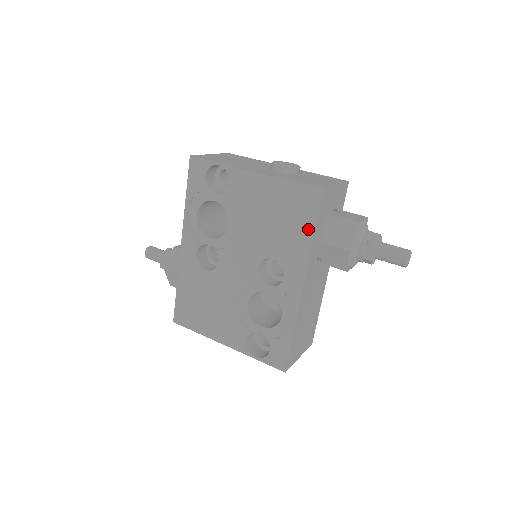
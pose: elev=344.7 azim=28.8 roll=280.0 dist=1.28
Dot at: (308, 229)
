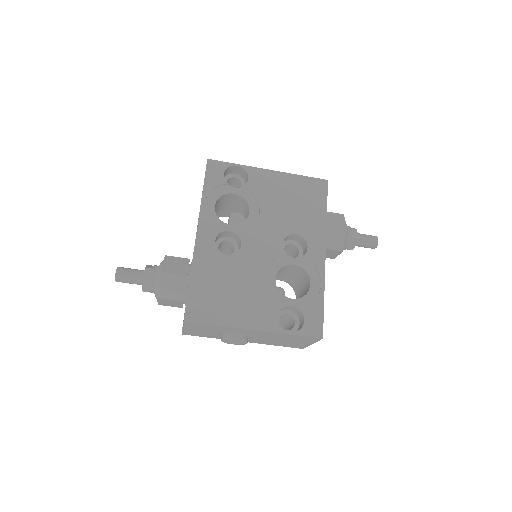
Dot at: (322, 208)
